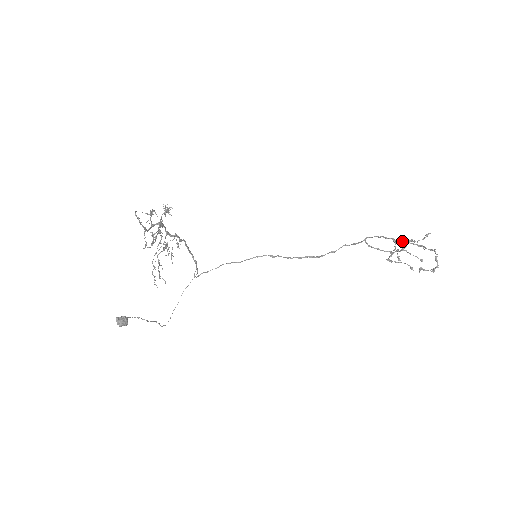
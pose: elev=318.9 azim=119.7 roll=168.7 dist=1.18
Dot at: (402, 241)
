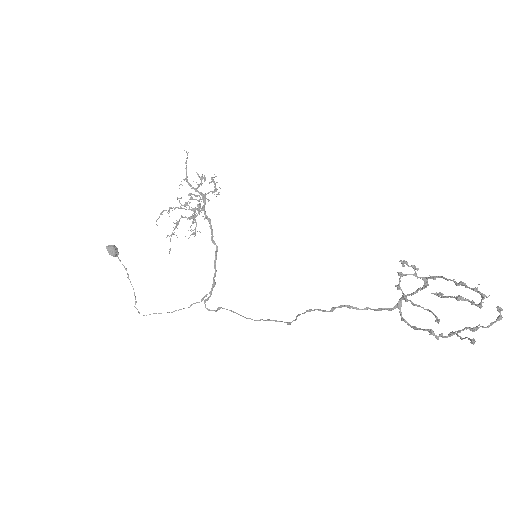
Dot at: occluded
